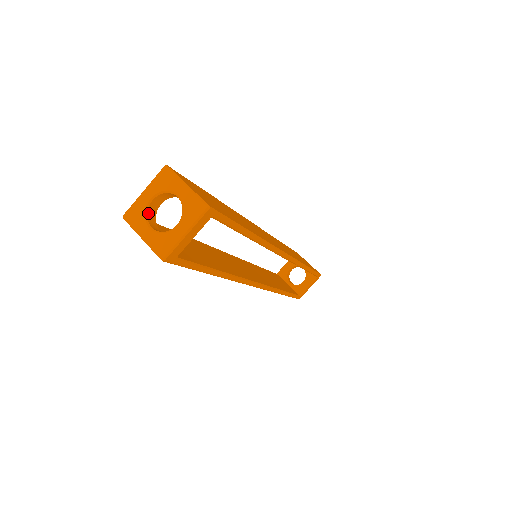
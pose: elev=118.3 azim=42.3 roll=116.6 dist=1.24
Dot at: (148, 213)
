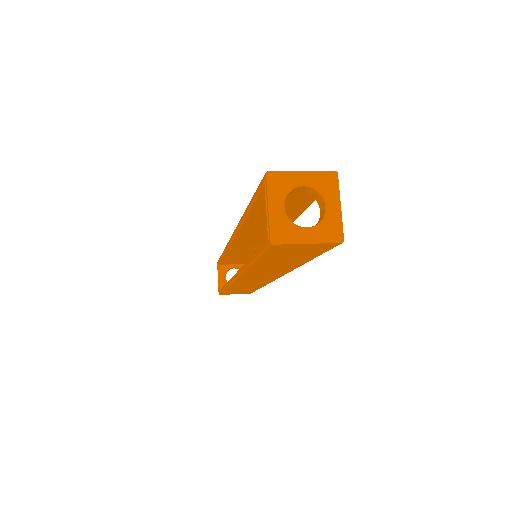
Dot at: (290, 221)
